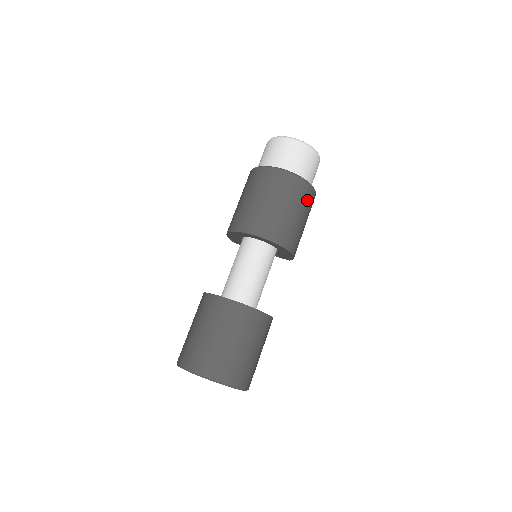
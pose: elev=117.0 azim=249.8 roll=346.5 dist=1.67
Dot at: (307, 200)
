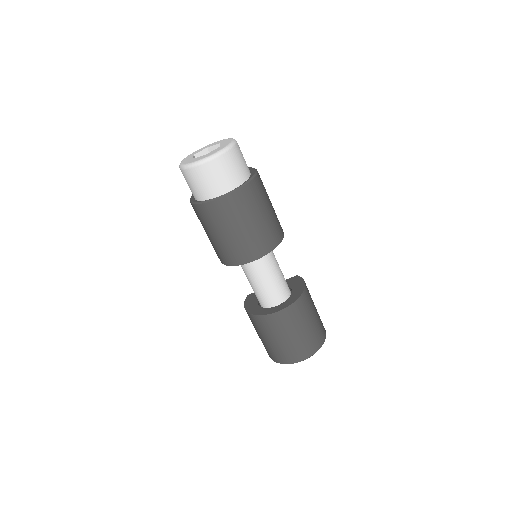
Dot at: (260, 192)
